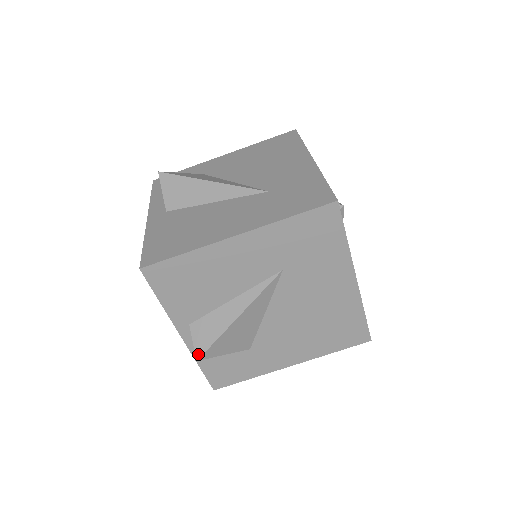
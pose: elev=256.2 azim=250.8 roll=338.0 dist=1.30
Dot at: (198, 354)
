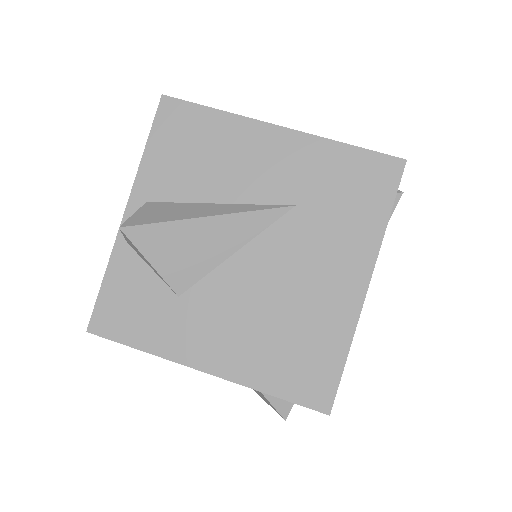
Dot at: (128, 223)
